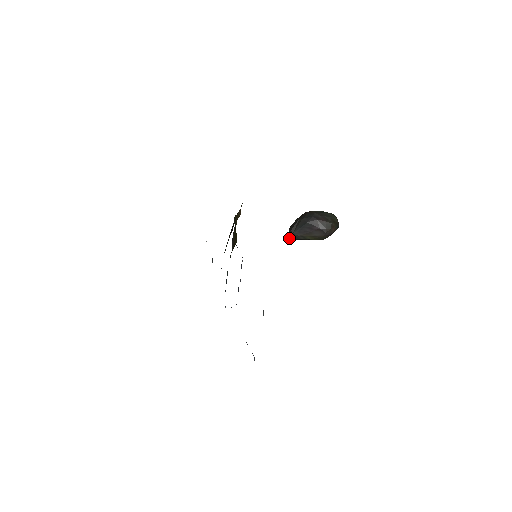
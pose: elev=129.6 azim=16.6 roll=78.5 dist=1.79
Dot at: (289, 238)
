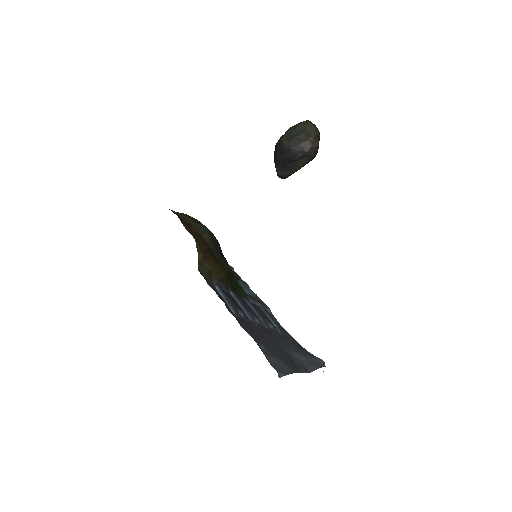
Dot at: occluded
